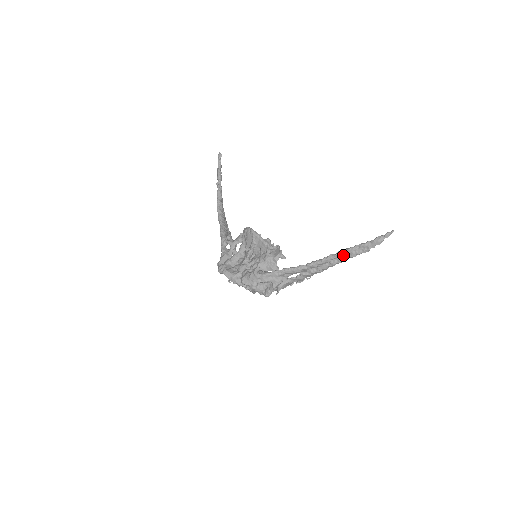
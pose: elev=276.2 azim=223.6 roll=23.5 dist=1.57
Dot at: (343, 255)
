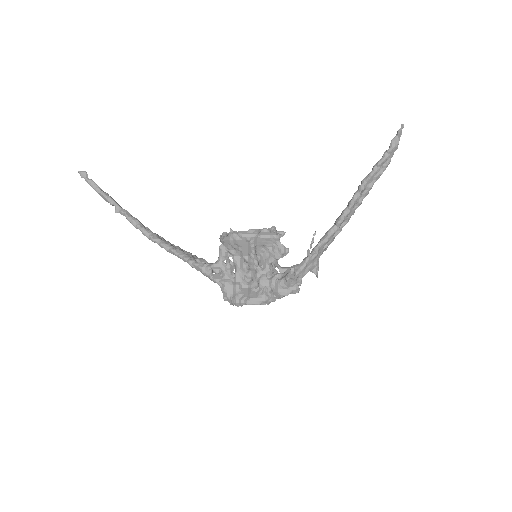
Dot at: (367, 186)
